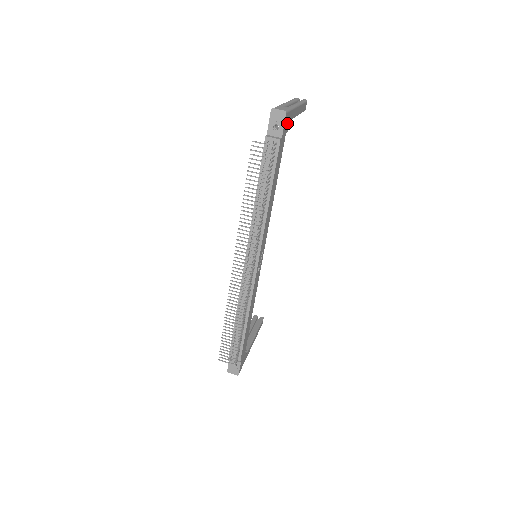
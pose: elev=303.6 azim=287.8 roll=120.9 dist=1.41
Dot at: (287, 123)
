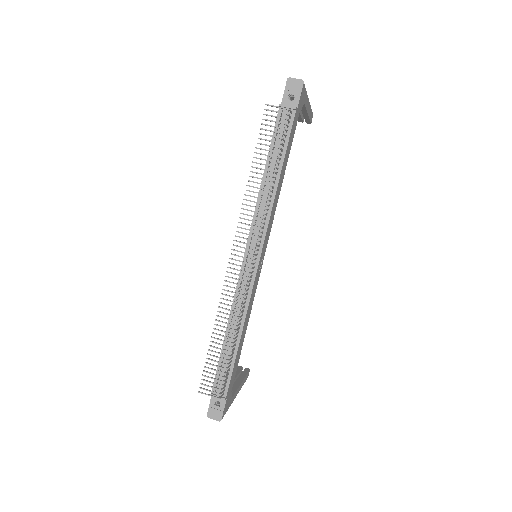
Dot at: (302, 100)
